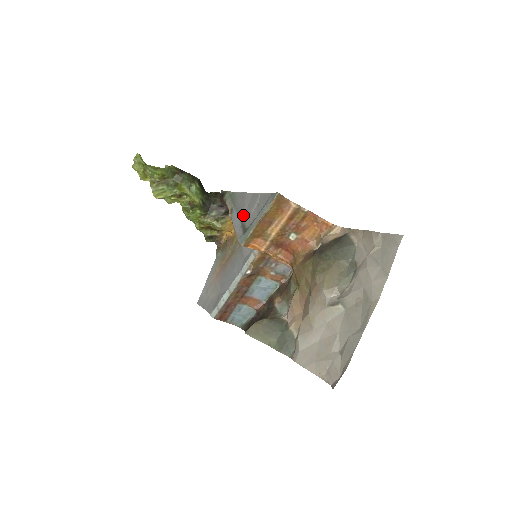
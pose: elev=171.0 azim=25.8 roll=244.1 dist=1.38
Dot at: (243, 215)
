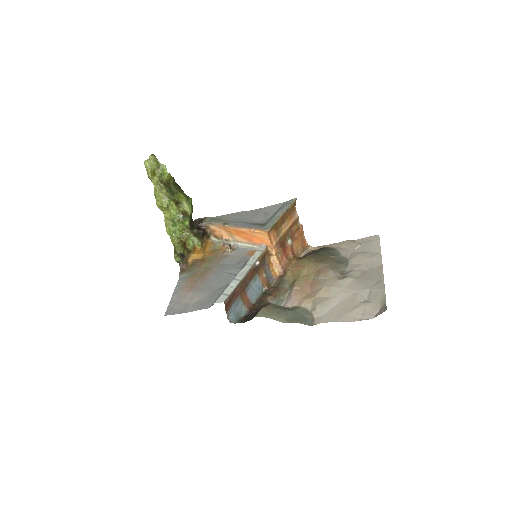
Dot at: (249, 221)
